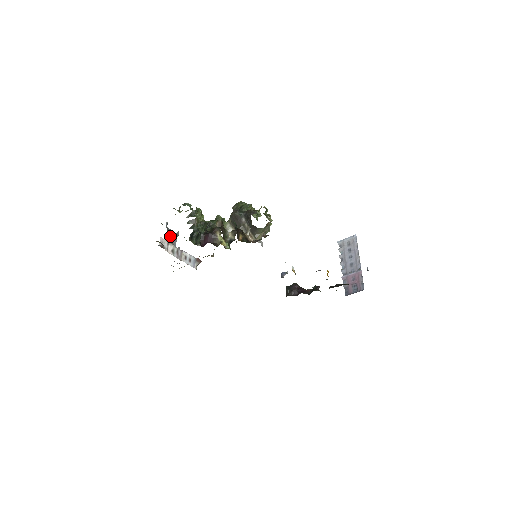
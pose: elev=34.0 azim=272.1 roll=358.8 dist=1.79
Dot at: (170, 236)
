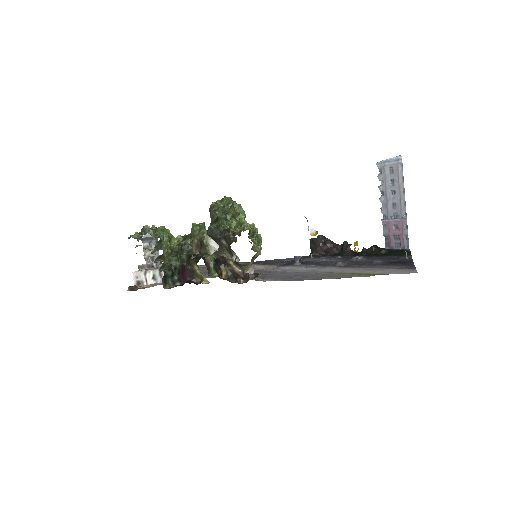
Dot at: (147, 246)
